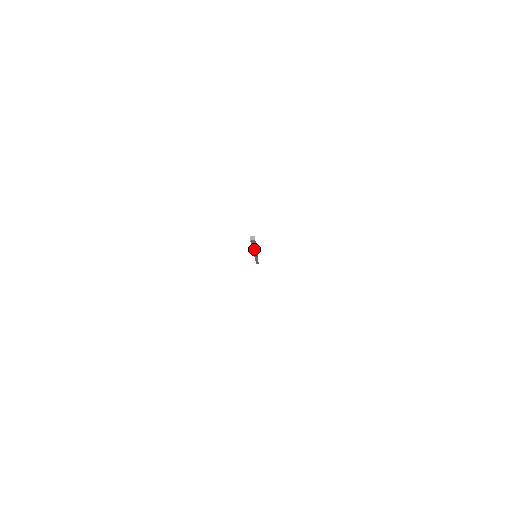
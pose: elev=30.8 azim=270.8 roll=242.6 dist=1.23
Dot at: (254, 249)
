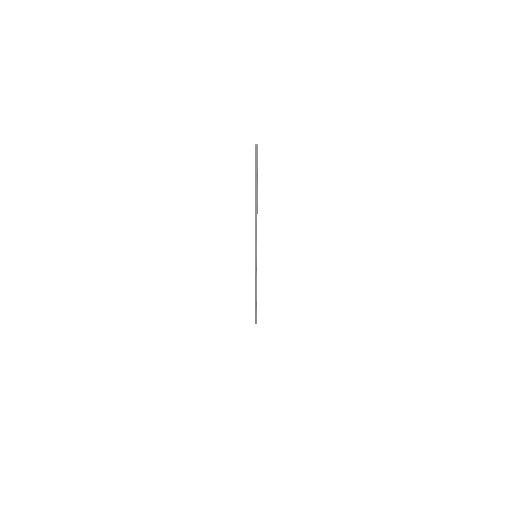
Dot at: (256, 201)
